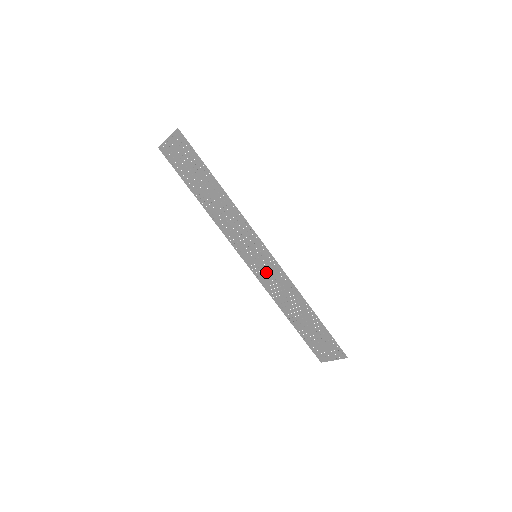
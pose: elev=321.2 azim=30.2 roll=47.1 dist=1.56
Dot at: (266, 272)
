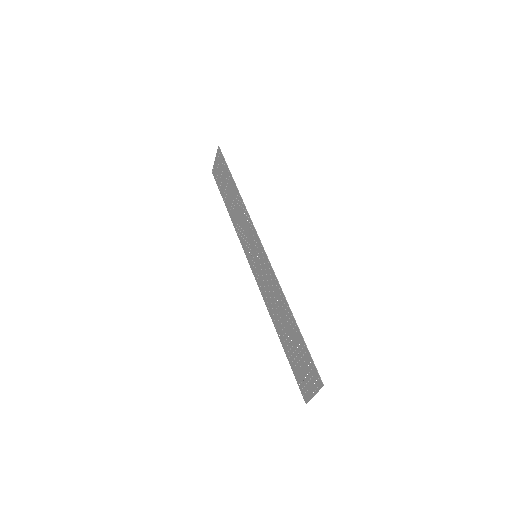
Dot at: (262, 274)
